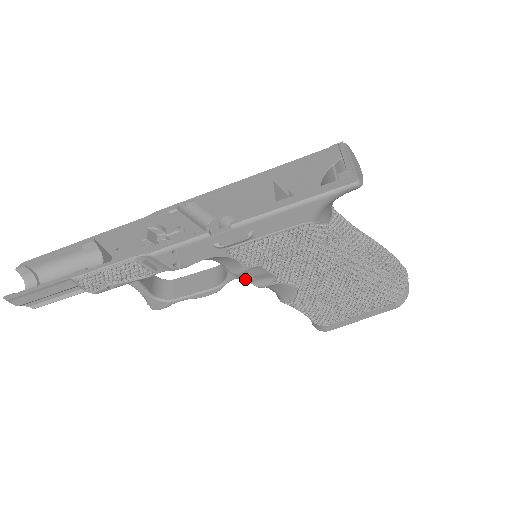
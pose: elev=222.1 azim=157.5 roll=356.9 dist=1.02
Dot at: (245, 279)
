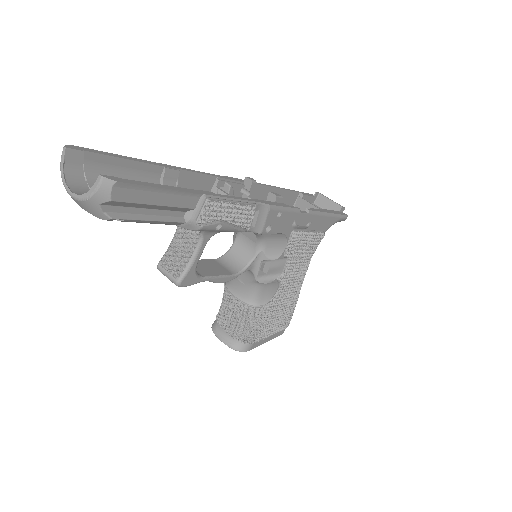
Dot at: occluded
